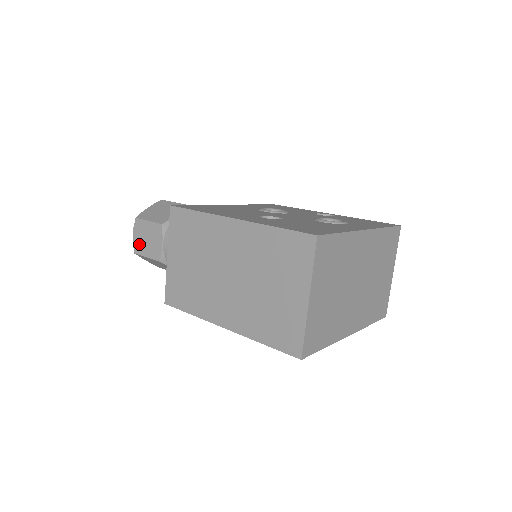
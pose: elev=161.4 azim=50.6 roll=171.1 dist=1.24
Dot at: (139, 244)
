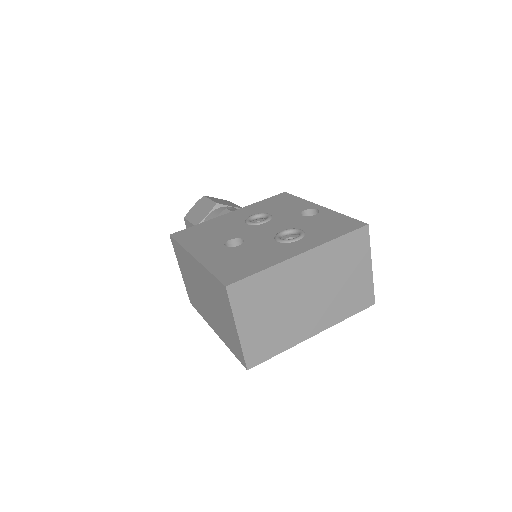
Dot at: occluded
